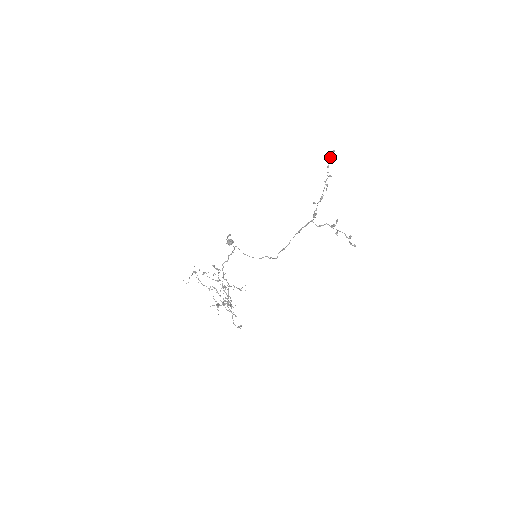
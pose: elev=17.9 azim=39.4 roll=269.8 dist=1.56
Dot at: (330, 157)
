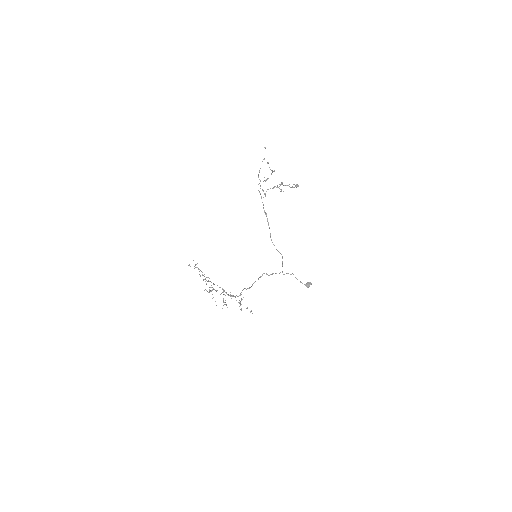
Dot at: occluded
